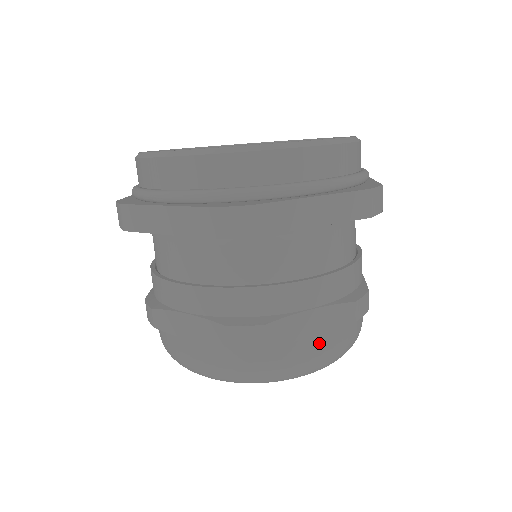
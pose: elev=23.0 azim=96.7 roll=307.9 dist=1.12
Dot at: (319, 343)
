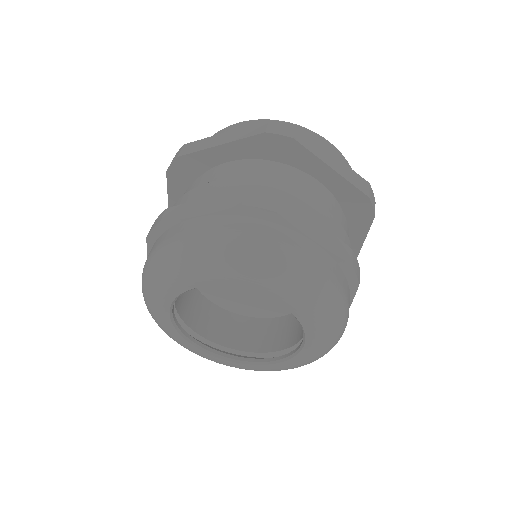
Dot at: (202, 222)
